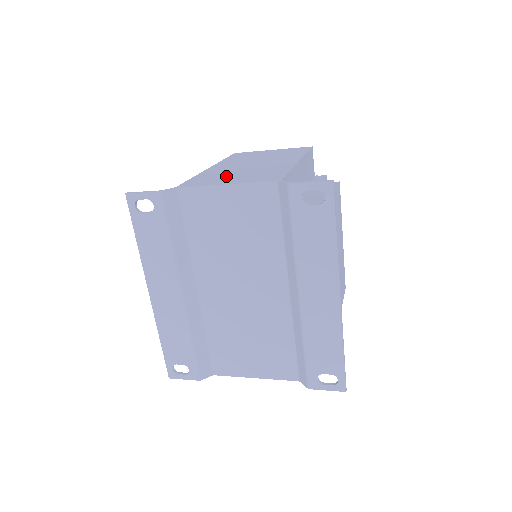
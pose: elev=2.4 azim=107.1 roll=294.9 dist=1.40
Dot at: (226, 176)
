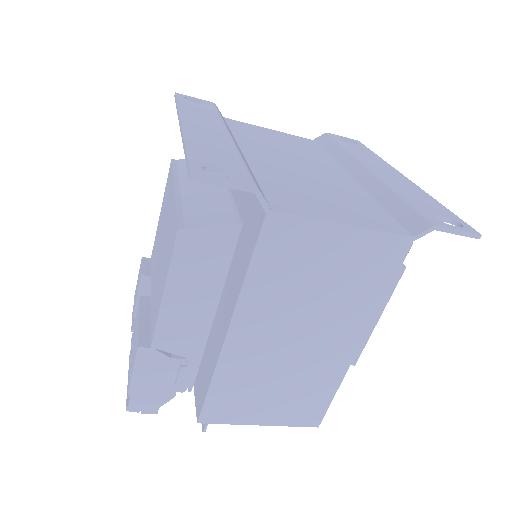
Dot at: occluded
